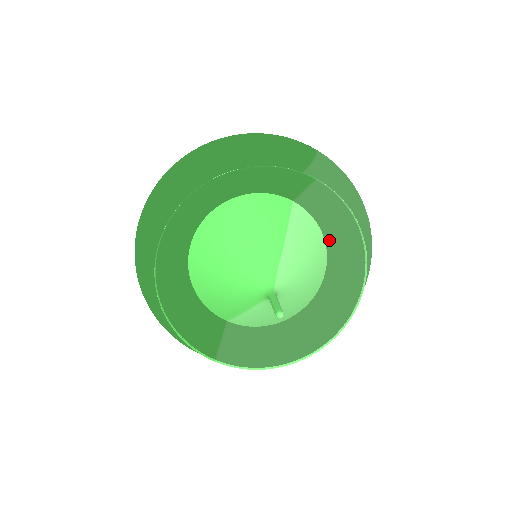
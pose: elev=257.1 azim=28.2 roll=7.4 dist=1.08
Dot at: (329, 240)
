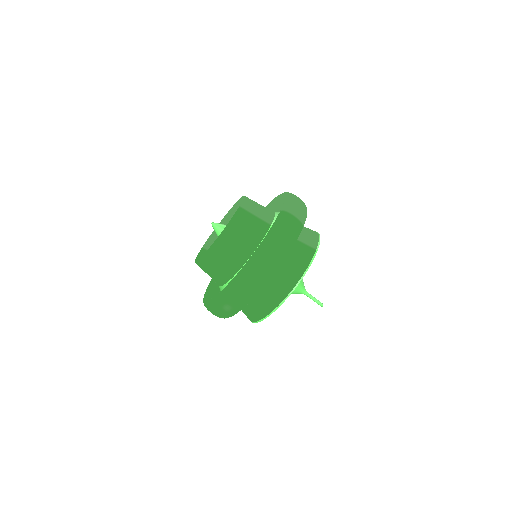
Dot at: occluded
